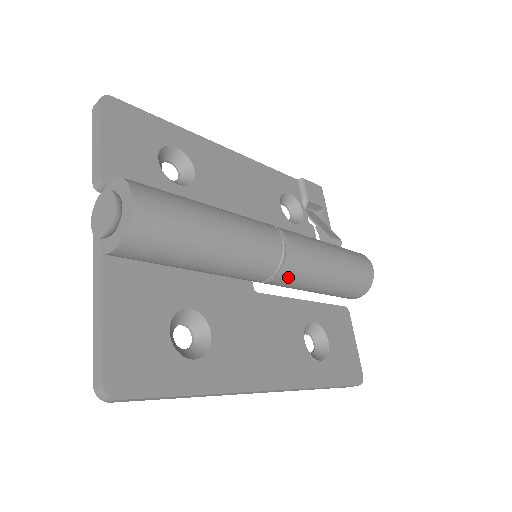
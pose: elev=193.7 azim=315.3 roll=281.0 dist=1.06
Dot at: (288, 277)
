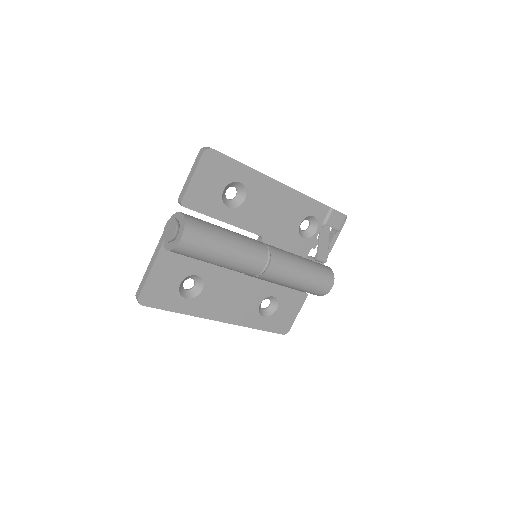
Dot at: occluded
